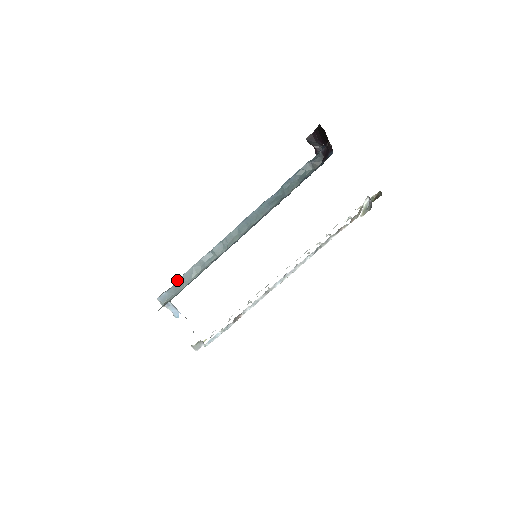
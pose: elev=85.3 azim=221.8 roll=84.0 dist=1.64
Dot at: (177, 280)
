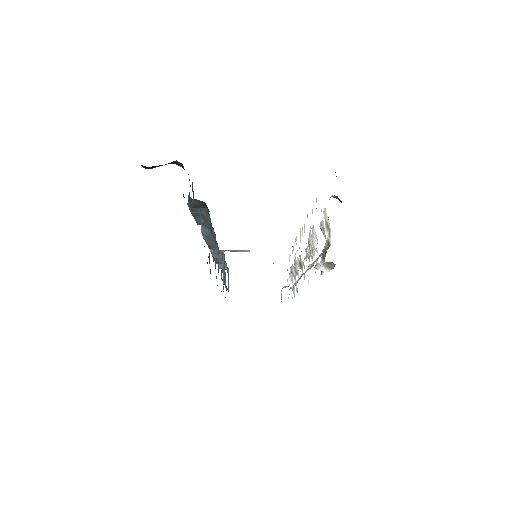
Dot at: (216, 263)
